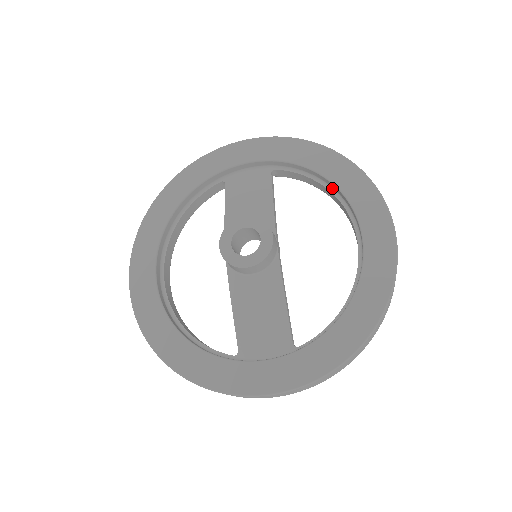
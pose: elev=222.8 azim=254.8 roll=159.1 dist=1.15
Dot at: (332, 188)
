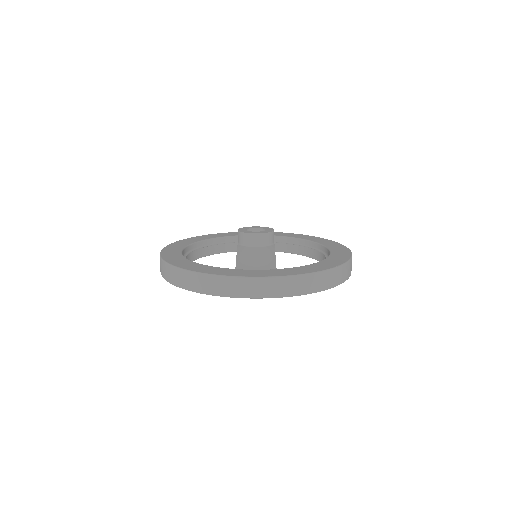
Dot at: (311, 247)
